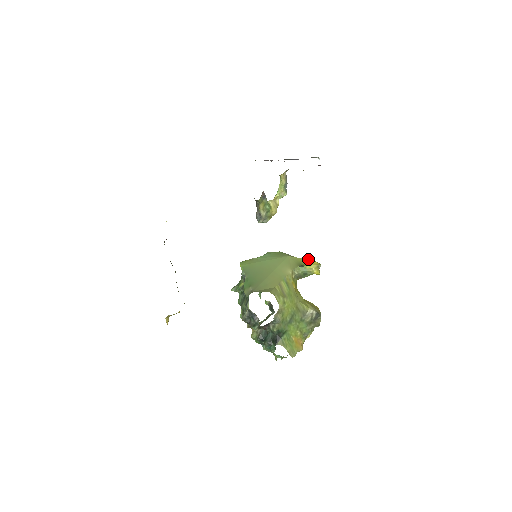
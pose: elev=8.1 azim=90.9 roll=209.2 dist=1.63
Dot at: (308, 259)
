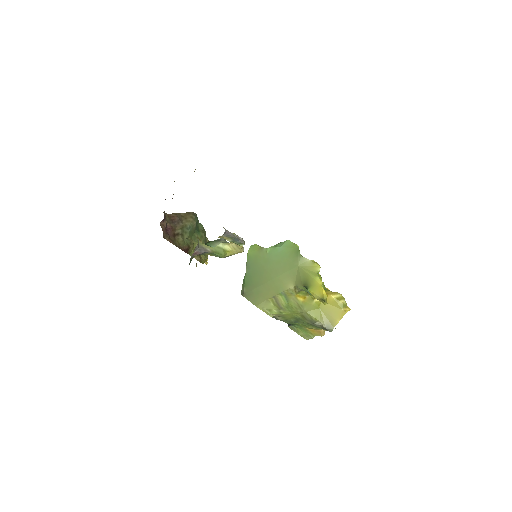
Dot at: (317, 281)
